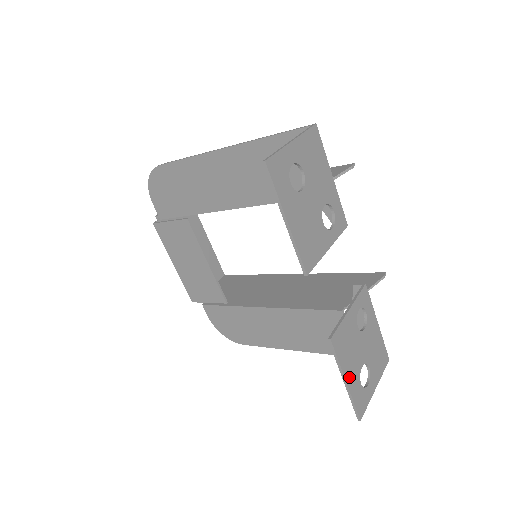
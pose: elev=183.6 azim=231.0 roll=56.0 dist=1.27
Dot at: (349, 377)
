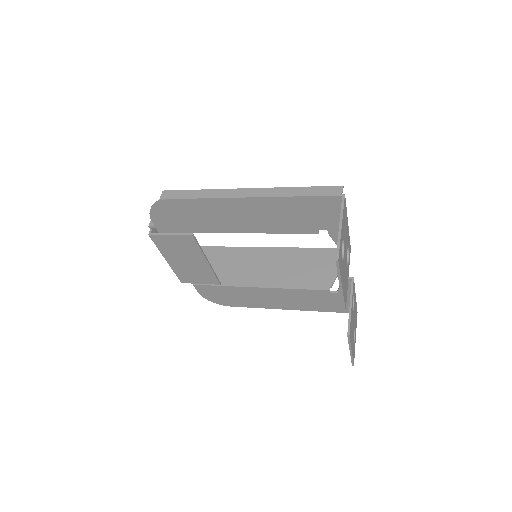
Dot at: (352, 347)
